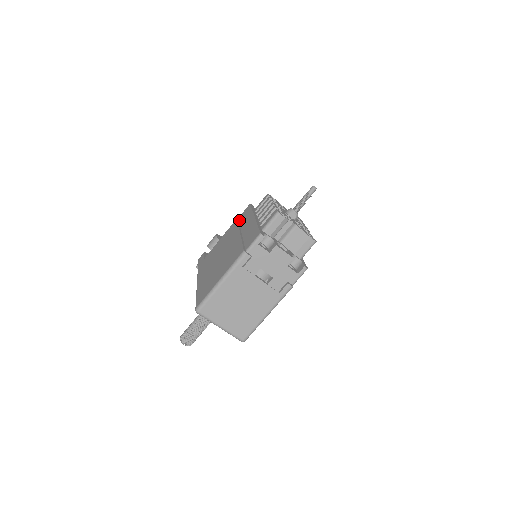
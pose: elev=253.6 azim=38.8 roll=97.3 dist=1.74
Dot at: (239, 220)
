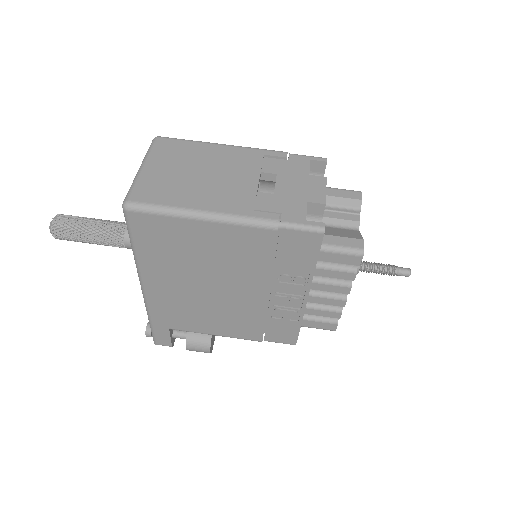
Dot at: occluded
